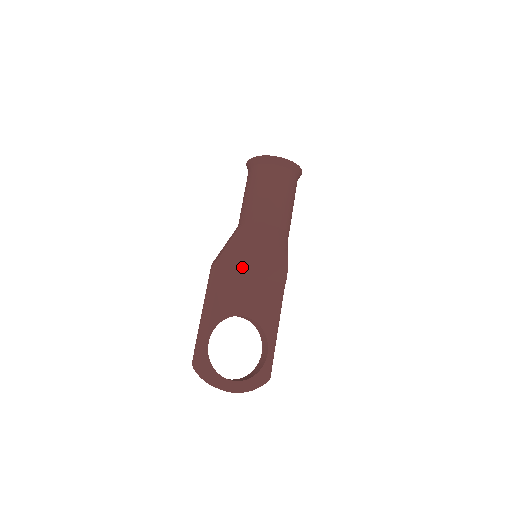
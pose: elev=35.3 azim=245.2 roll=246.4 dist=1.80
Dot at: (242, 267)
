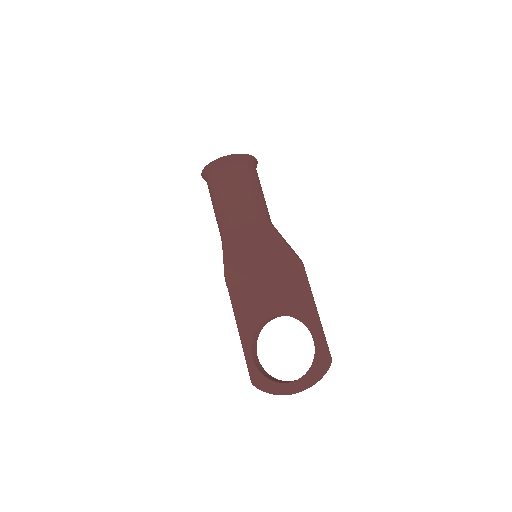
Dot at: (248, 274)
